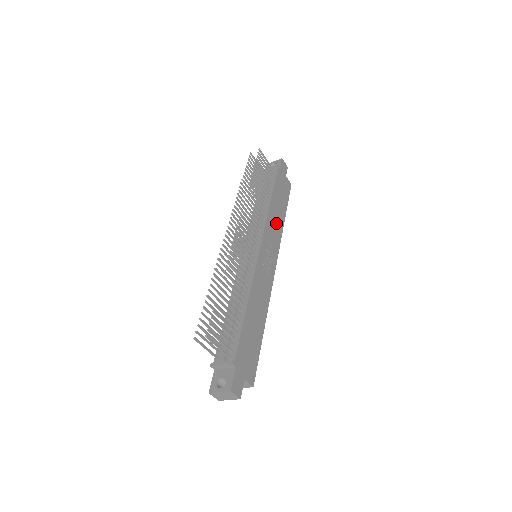
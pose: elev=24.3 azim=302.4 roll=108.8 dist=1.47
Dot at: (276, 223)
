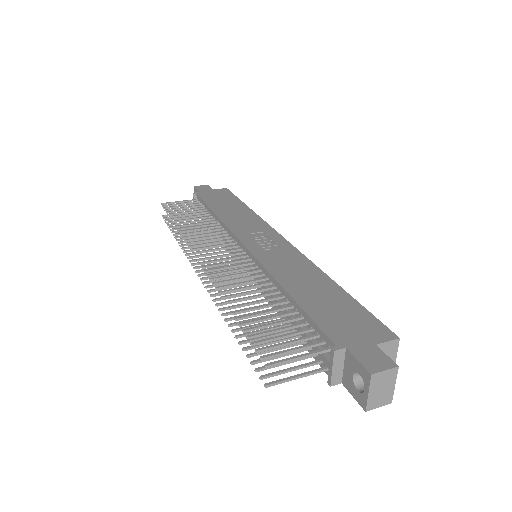
Dot at: (241, 218)
